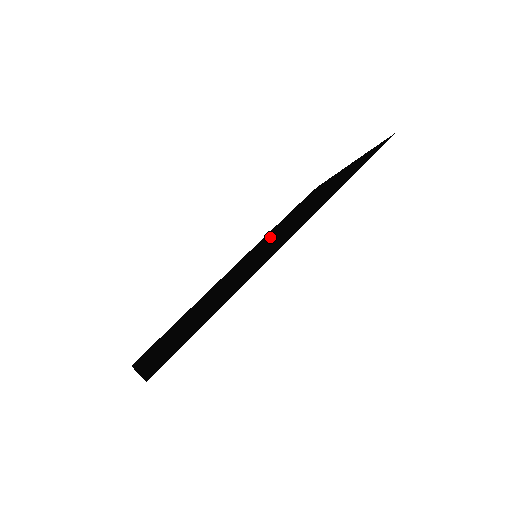
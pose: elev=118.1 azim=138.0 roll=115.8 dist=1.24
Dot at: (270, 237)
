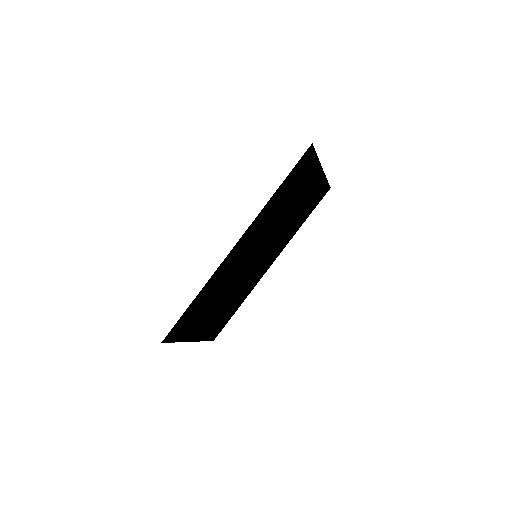
Dot at: (277, 238)
